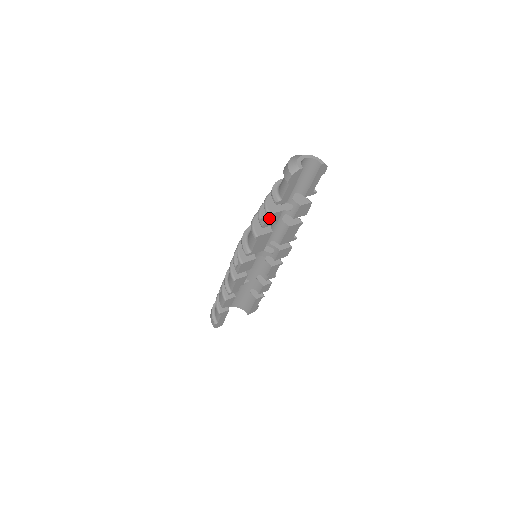
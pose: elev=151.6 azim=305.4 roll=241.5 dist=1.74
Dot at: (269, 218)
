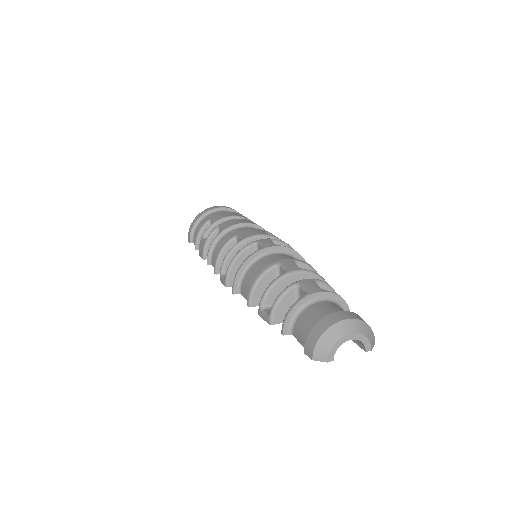
Dot at: occluded
